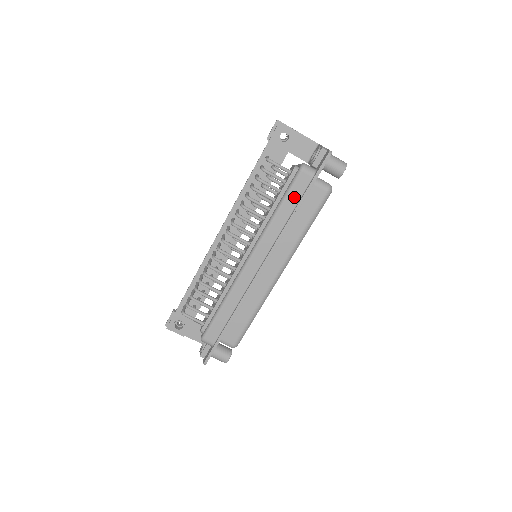
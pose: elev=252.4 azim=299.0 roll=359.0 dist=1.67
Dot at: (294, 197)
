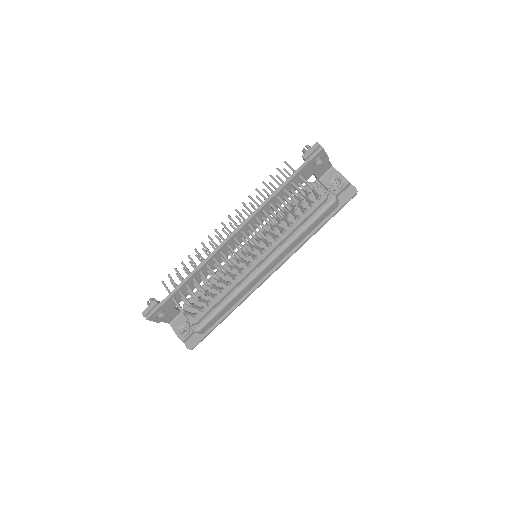
Dot at: (319, 221)
